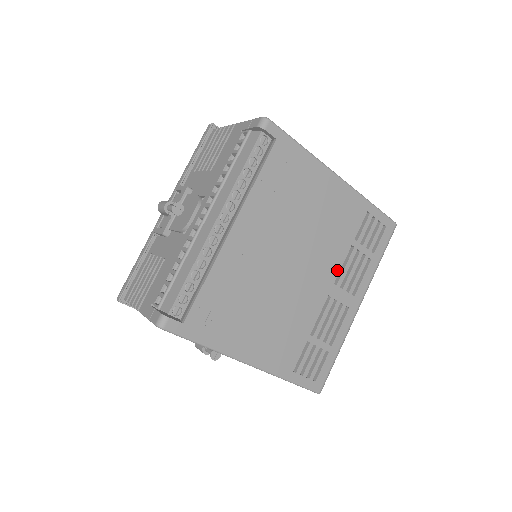
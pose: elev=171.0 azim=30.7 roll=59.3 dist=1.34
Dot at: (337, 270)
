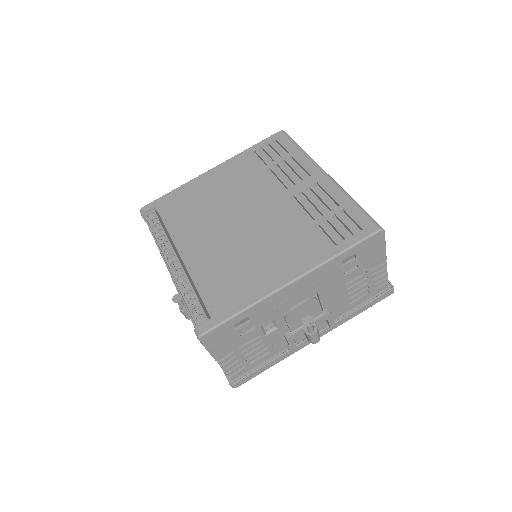
Dot at: (276, 185)
